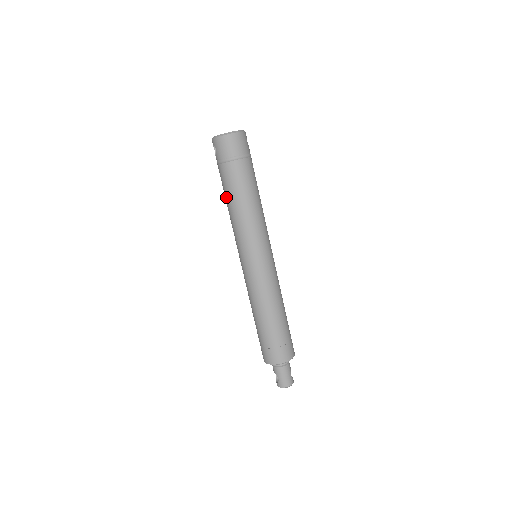
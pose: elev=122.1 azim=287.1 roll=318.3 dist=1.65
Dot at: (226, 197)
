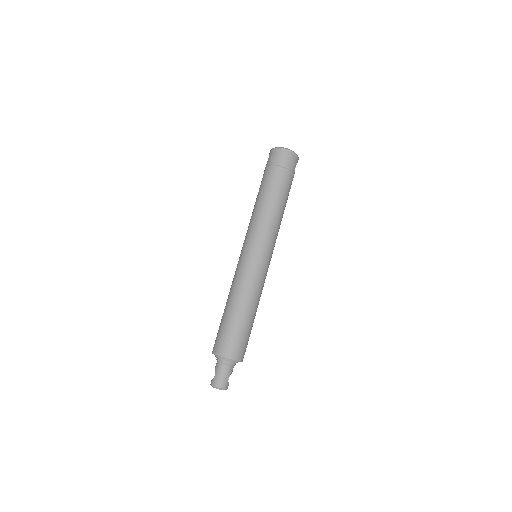
Dot at: (257, 196)
